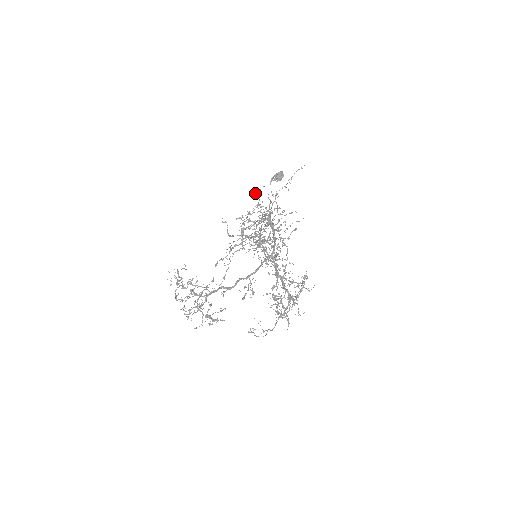
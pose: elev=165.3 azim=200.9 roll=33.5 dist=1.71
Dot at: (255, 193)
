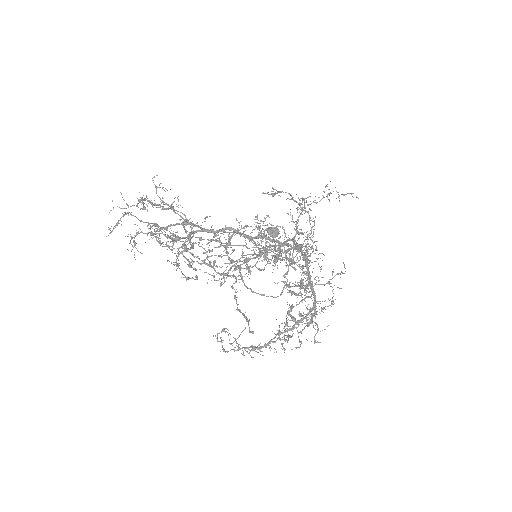
Dot at: (257, 218)
